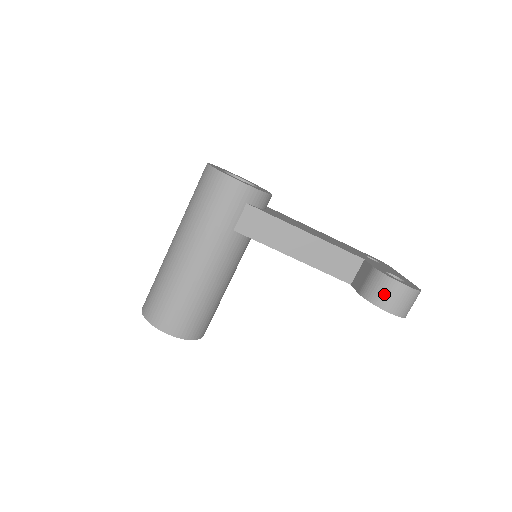
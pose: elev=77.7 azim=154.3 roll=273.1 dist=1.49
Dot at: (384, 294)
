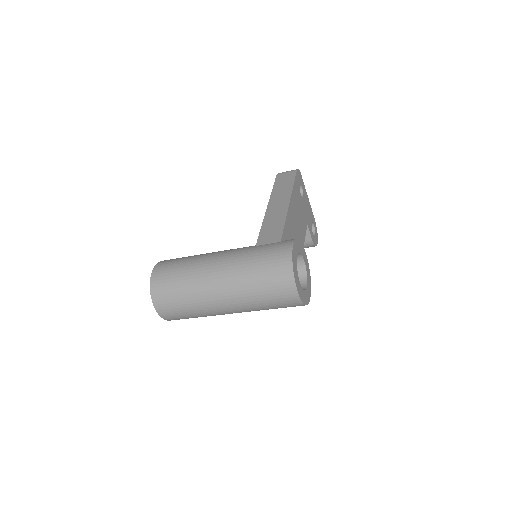
Dot at: occluded
